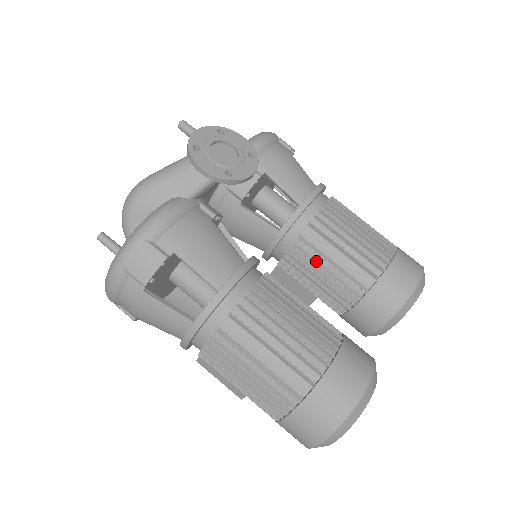
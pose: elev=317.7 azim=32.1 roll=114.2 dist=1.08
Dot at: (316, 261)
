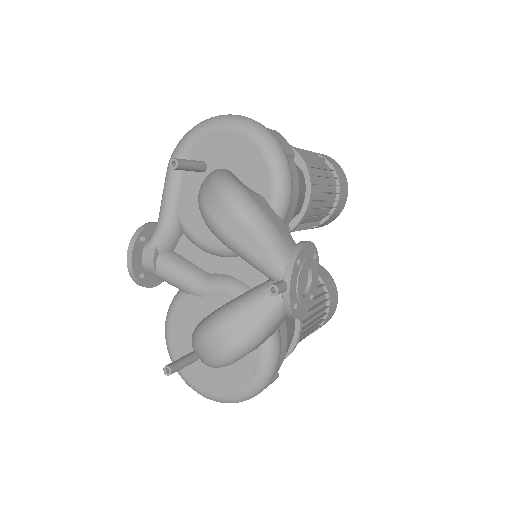
Dot at: occluded
